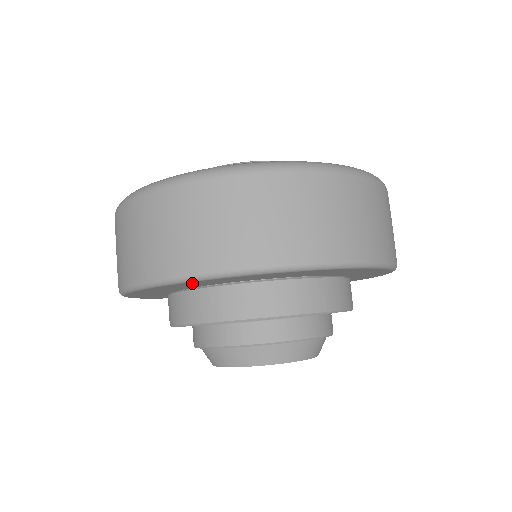
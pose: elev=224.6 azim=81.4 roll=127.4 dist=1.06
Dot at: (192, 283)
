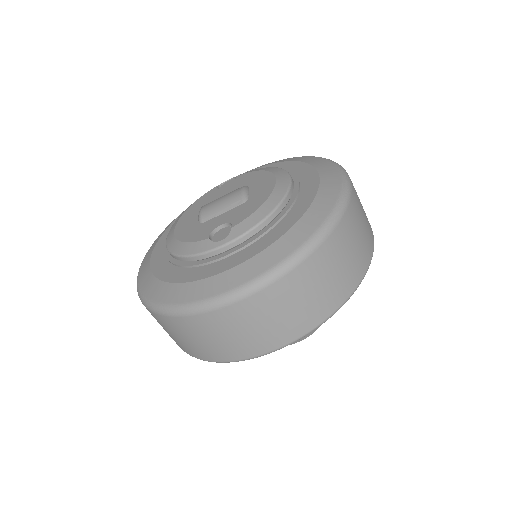
Dot at: occluded
